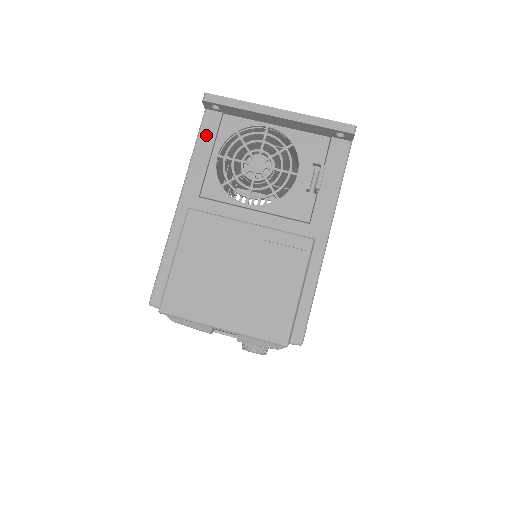
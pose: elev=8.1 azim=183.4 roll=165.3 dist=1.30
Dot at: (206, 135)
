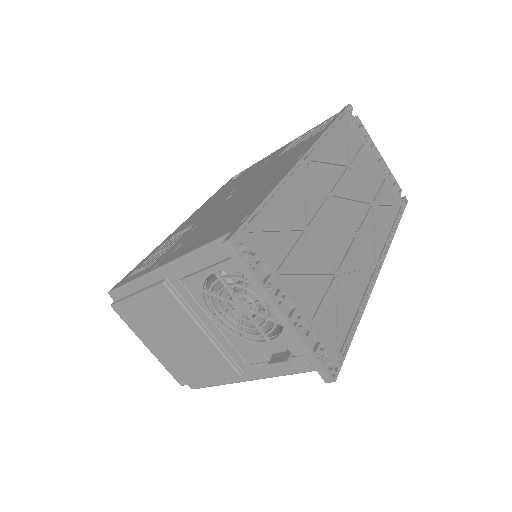
Dot at: (216, 251)
